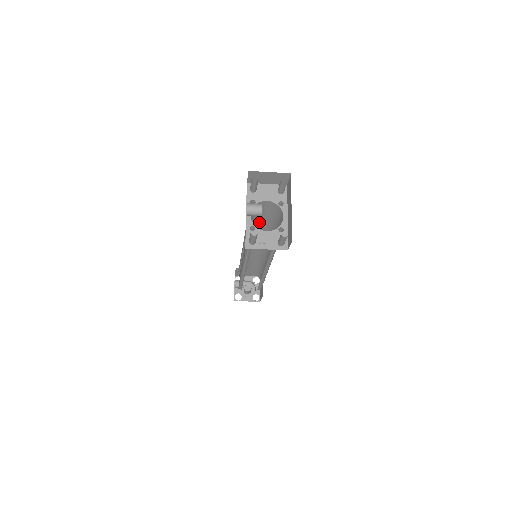
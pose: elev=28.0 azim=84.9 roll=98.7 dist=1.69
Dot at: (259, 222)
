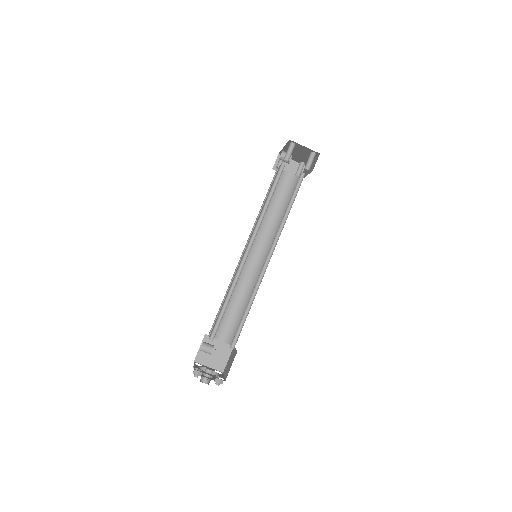
Dot at: (272, 209)
